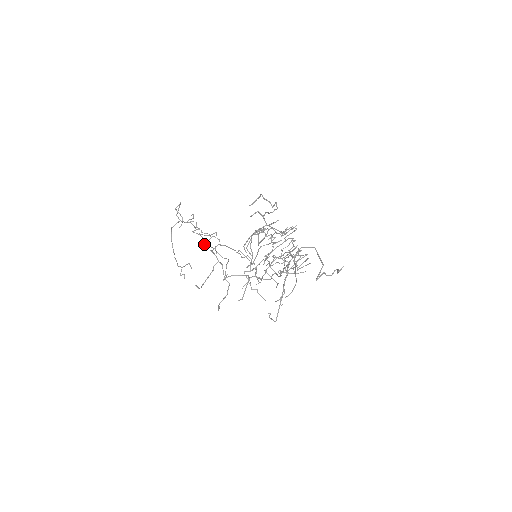
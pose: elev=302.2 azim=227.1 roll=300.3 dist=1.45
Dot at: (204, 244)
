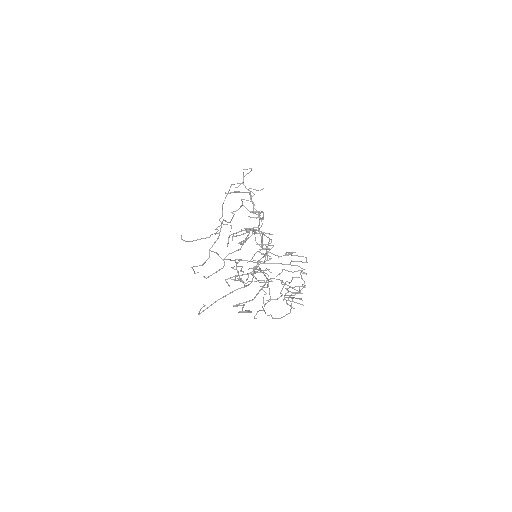
Dot at: (234, 214)
